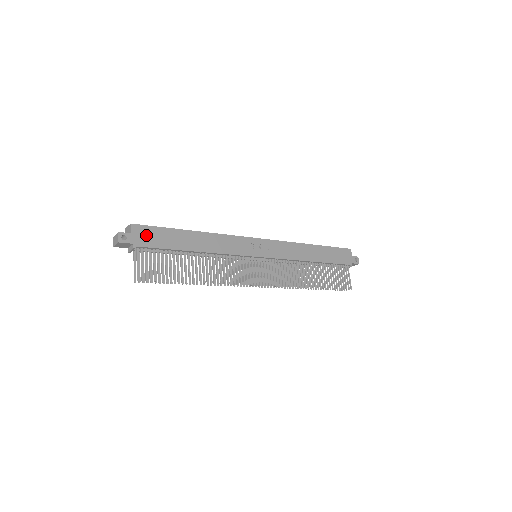
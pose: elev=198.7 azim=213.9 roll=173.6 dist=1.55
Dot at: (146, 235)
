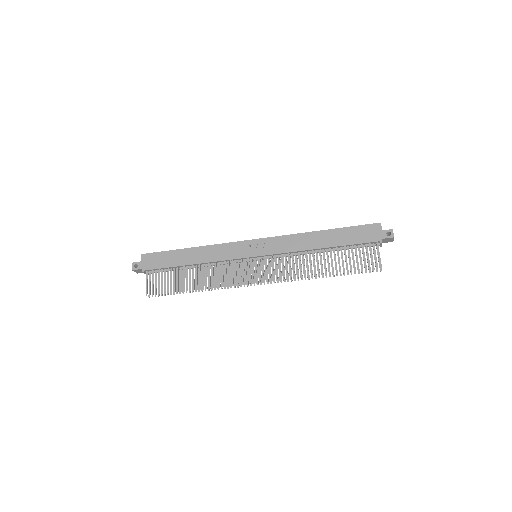
Dot at: (152, 260)
